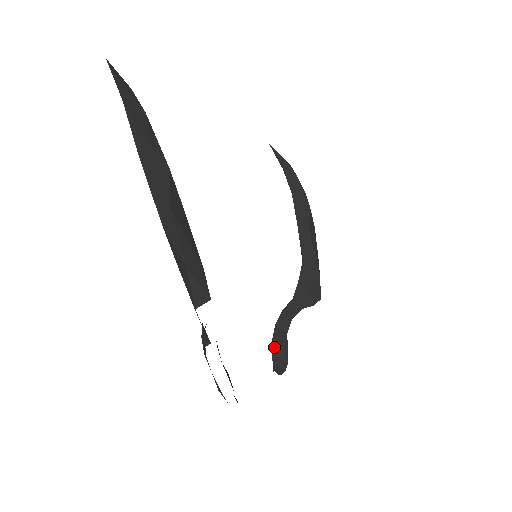
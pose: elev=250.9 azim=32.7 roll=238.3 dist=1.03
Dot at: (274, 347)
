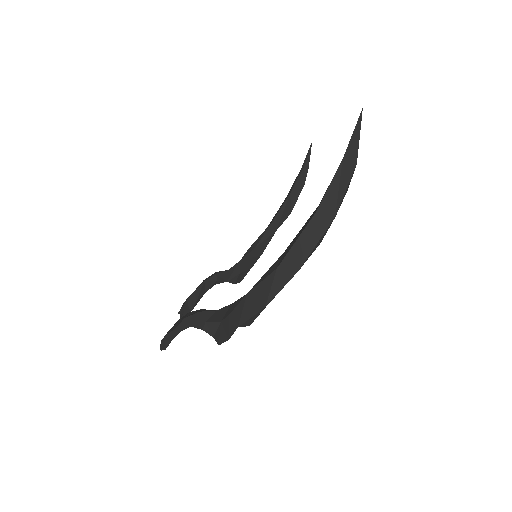
Dot at: (192, 297)
